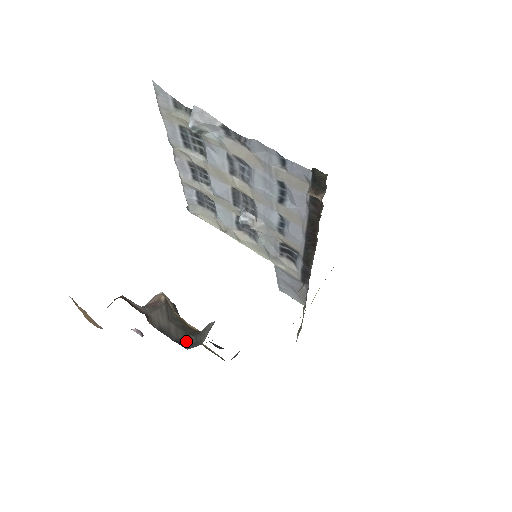
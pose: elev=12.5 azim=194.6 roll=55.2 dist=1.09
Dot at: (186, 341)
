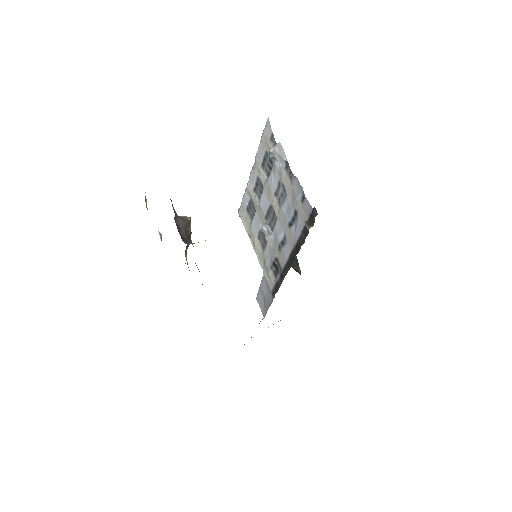
Dot at: (185, 240)
